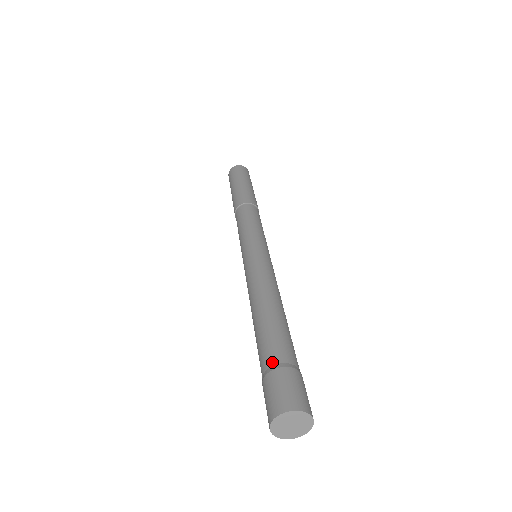
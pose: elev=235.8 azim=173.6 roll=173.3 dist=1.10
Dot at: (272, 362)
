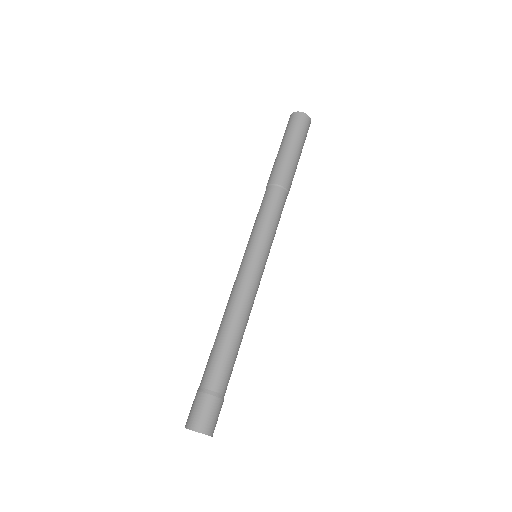
Dot at: (200, 384)
